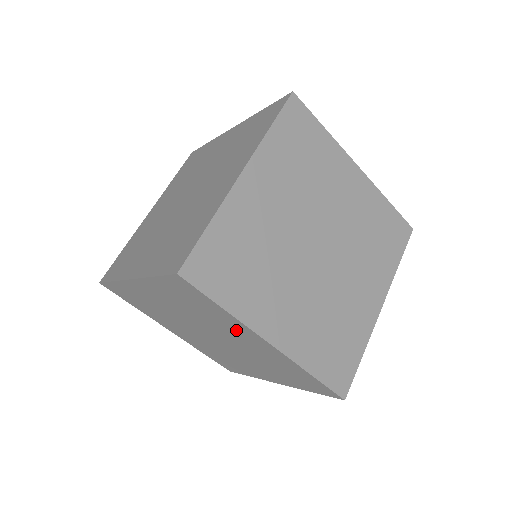
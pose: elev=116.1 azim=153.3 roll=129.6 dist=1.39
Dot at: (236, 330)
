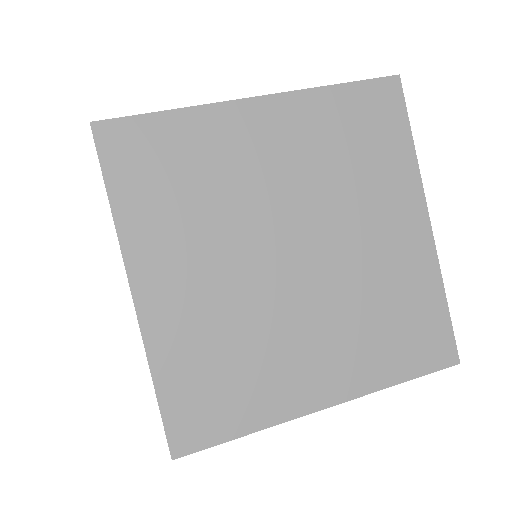
Dot at: occluded
